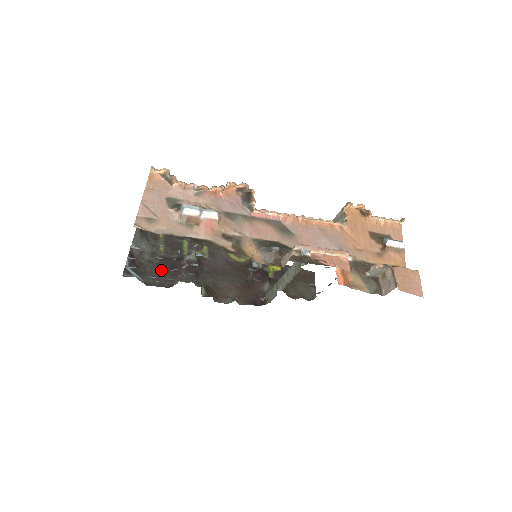
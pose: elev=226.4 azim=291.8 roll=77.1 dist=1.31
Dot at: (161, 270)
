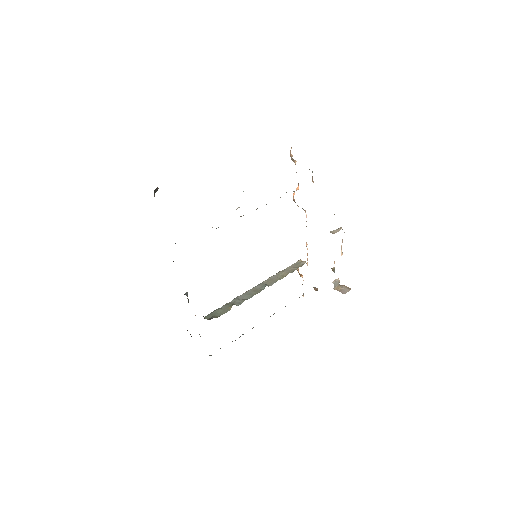
Dot at: occluded
